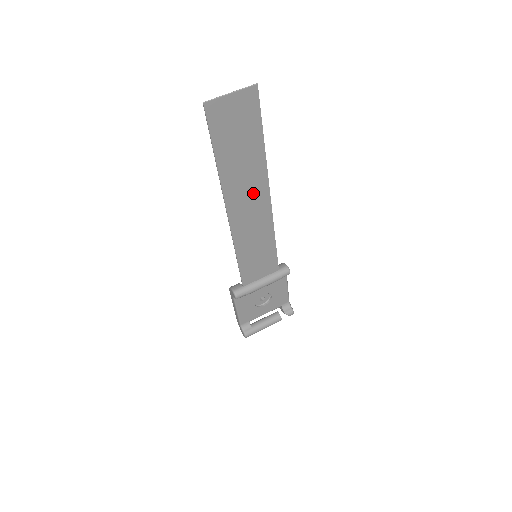
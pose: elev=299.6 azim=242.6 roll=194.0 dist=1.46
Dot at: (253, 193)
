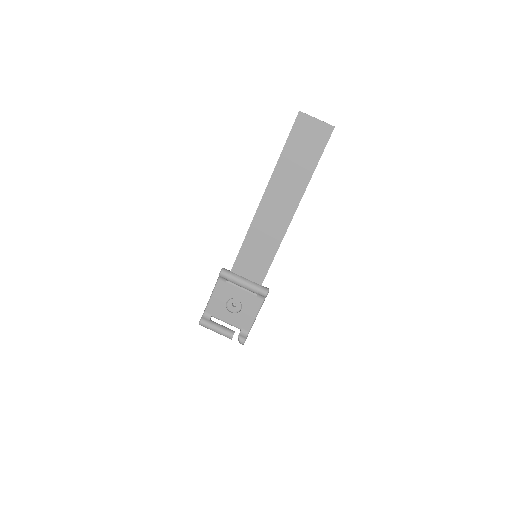
Dot at: (287, 199)
